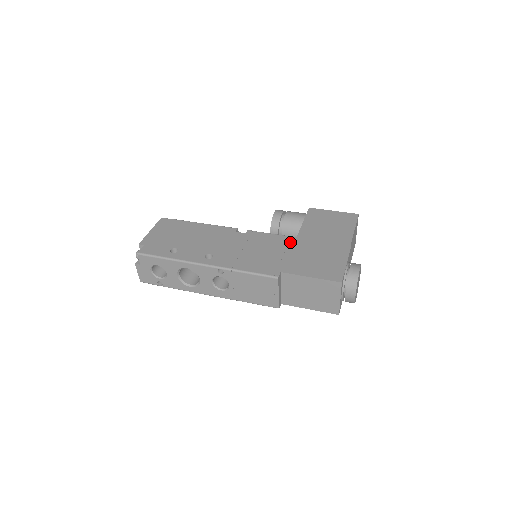
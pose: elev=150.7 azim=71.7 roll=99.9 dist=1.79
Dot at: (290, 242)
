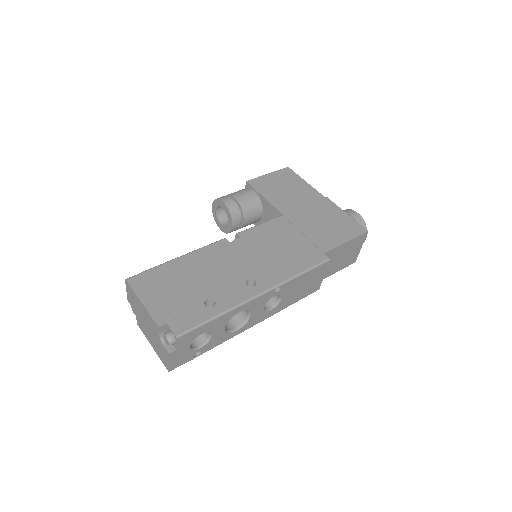
Dot at: (287, 222)
